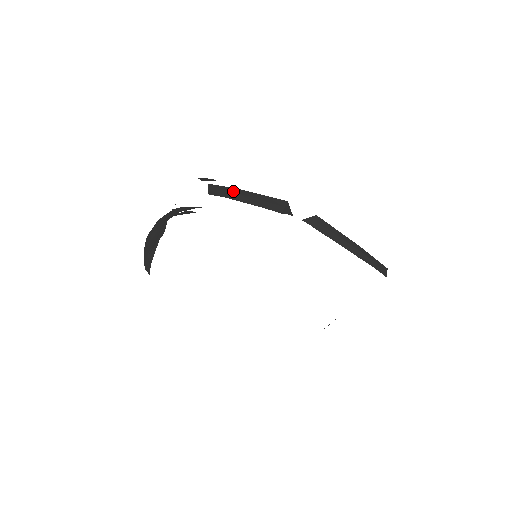
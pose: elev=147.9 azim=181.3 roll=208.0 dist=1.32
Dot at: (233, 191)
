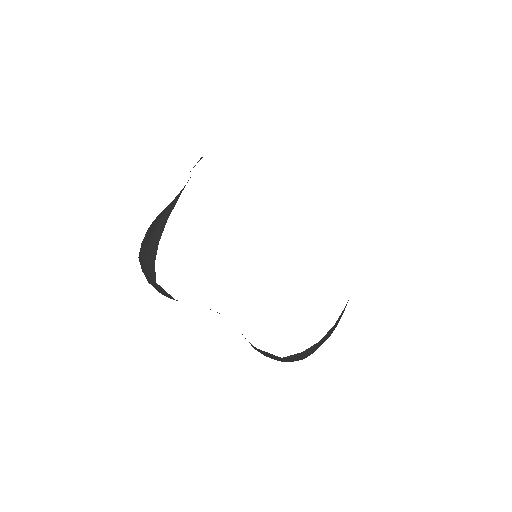
Dot at: occluded
